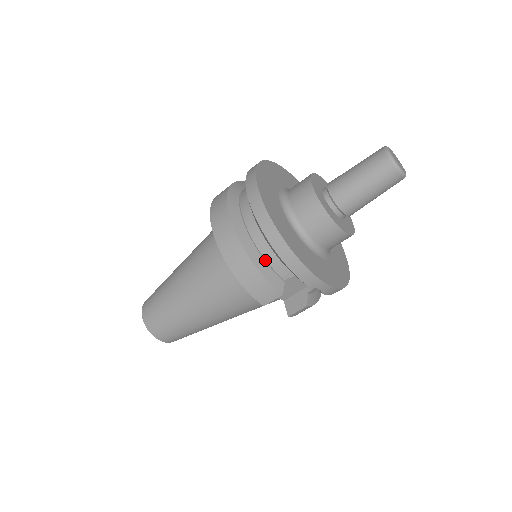
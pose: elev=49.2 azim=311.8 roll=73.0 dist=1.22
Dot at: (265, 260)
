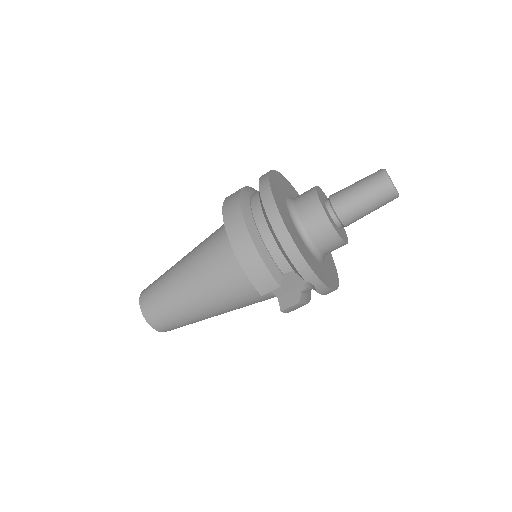
Dot at: (269, 253)
